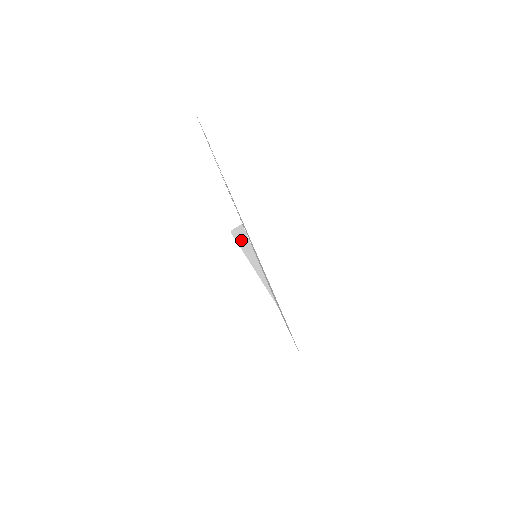
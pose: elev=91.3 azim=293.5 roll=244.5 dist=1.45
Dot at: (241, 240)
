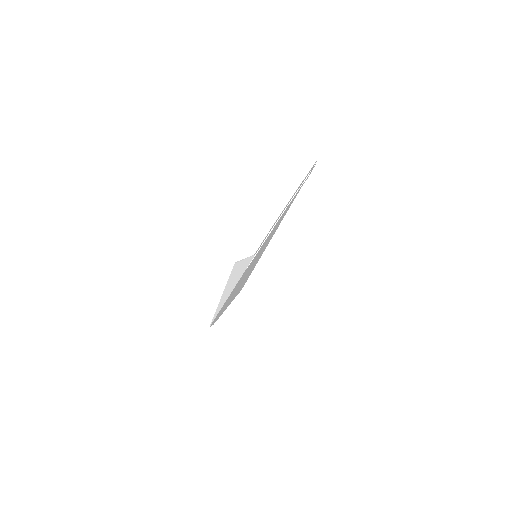
Dot at: (240, 266)
